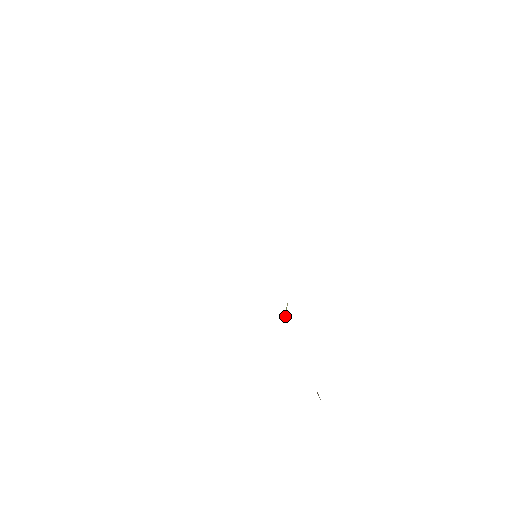
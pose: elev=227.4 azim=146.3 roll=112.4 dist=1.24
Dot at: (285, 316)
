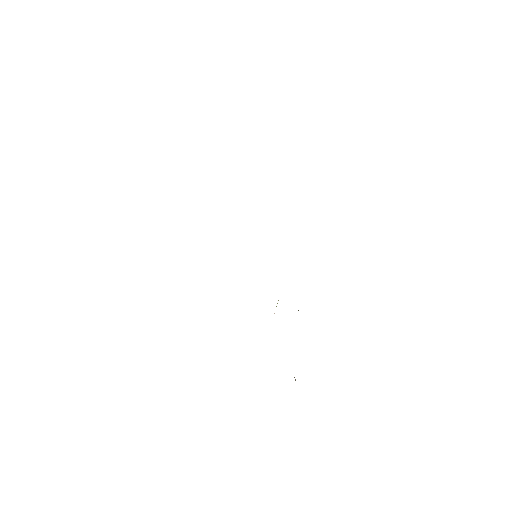
Dot at: occluded
